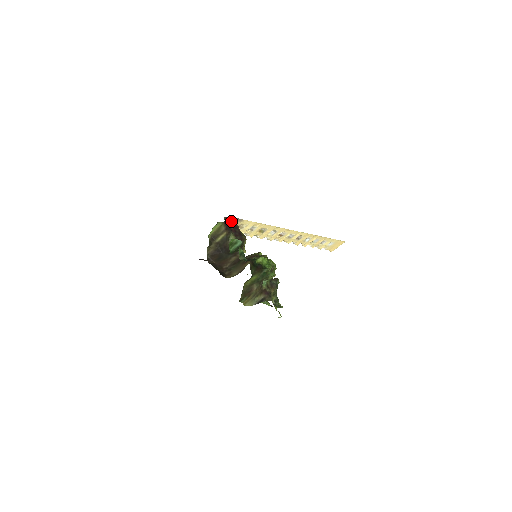
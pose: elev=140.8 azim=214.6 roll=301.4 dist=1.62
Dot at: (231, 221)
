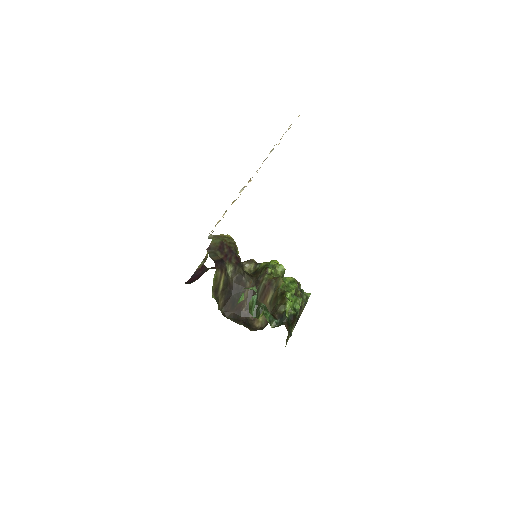
Dot at: (214, 245)
